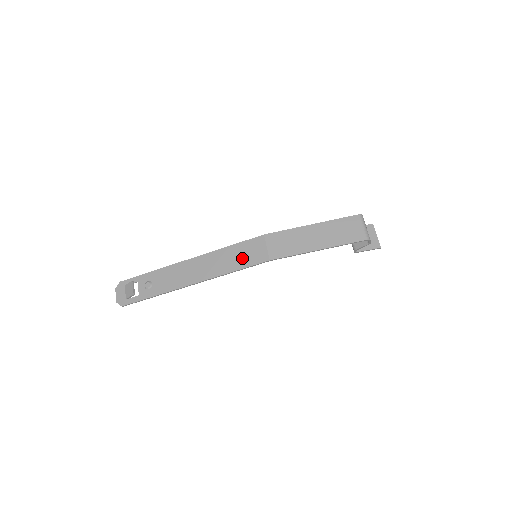
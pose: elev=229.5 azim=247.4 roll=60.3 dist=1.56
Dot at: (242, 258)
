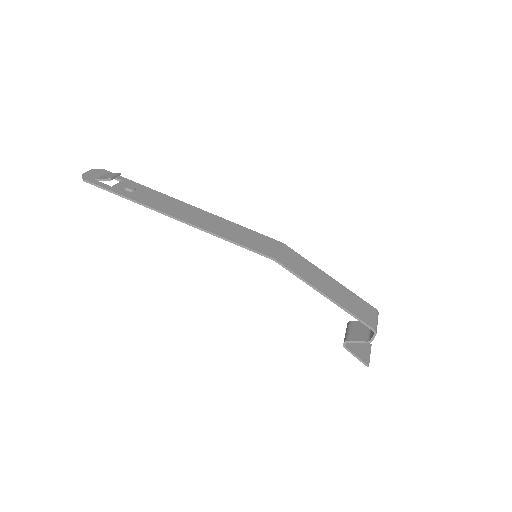
Dot at: (247, 239)
